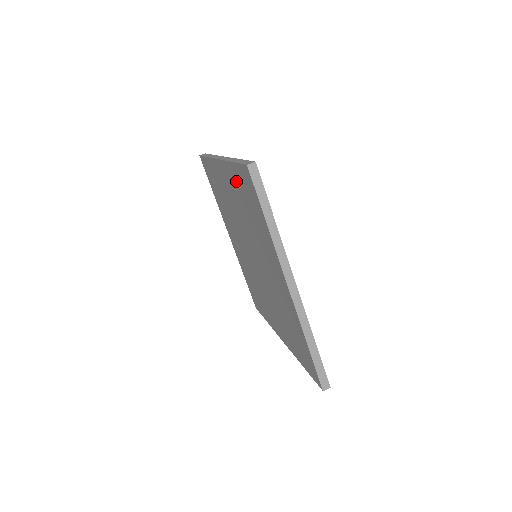
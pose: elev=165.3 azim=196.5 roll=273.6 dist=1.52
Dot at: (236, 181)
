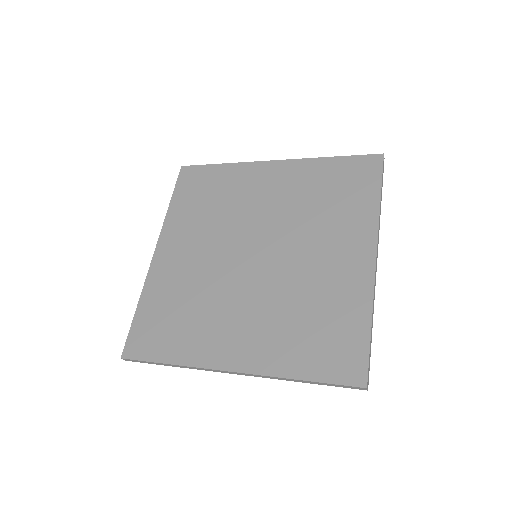
Dot at: (321, 172)
